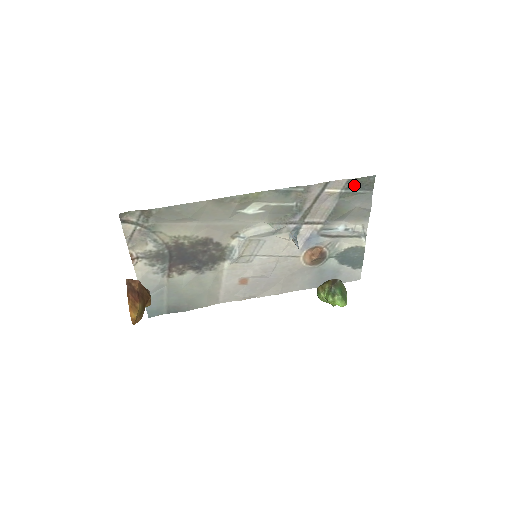
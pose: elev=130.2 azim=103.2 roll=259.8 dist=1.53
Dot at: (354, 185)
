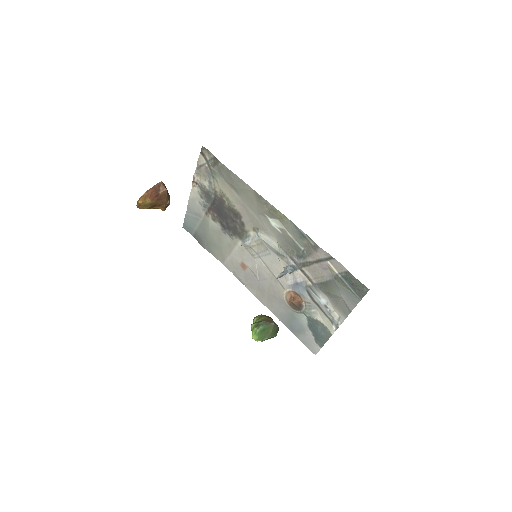
Dot at: (350, 280)
